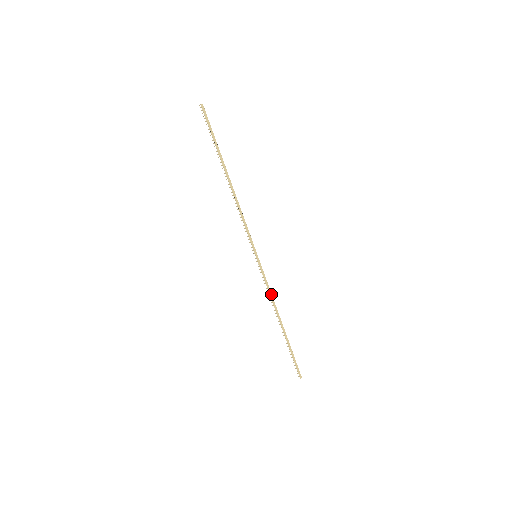
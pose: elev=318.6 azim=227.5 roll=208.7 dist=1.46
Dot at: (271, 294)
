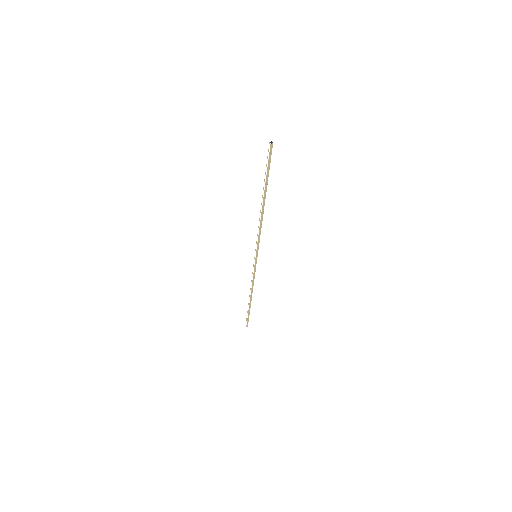
Dot at: occluded
